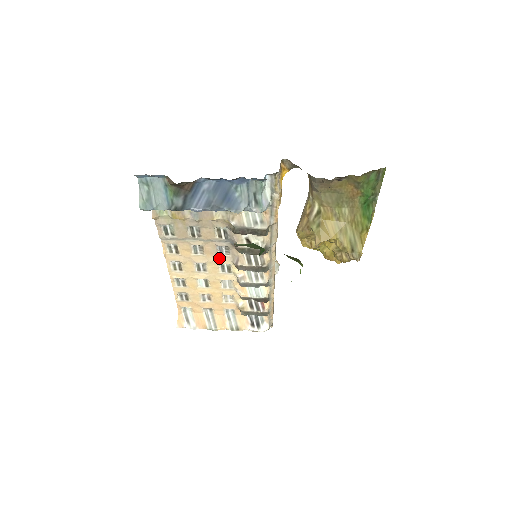
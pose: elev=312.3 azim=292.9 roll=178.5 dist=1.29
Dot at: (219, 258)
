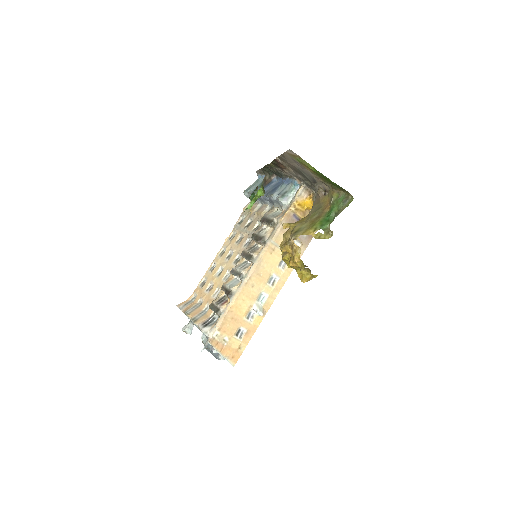
Dot at: (241, 249)
